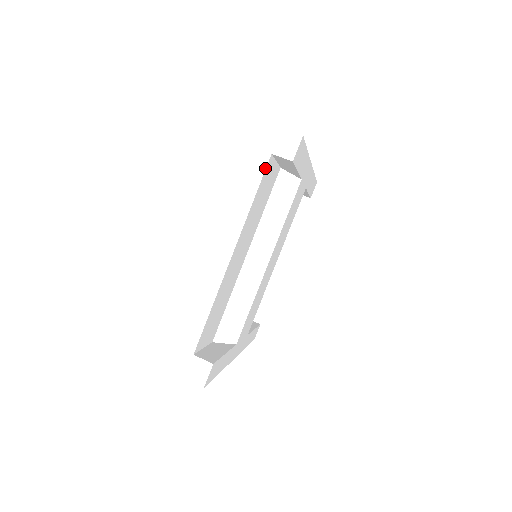
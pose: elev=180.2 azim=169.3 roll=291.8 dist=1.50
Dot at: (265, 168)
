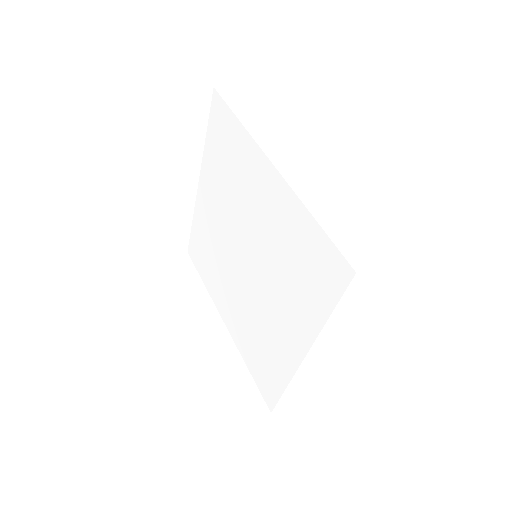
Dot at: occluded
